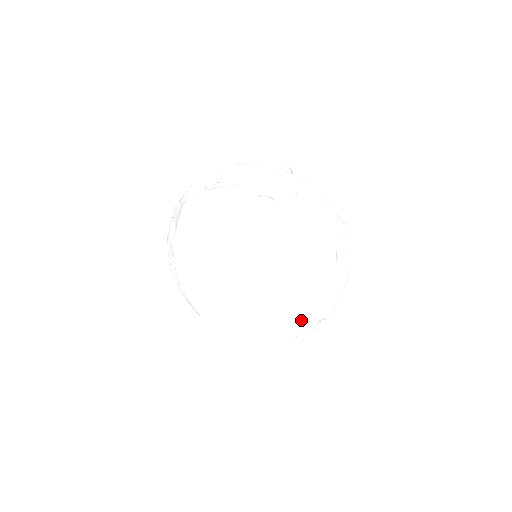
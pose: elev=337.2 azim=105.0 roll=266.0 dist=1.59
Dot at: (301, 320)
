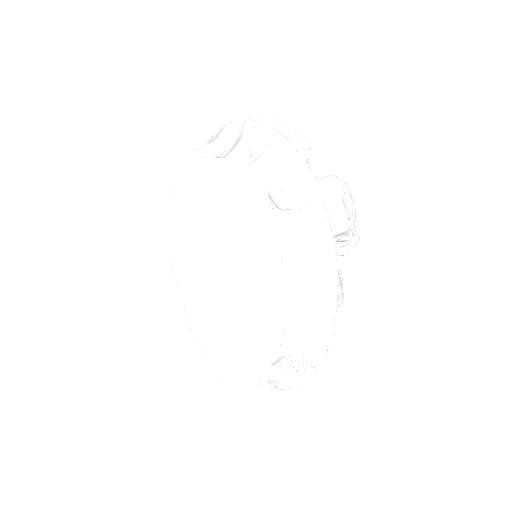
Dot at: (263, 346)
